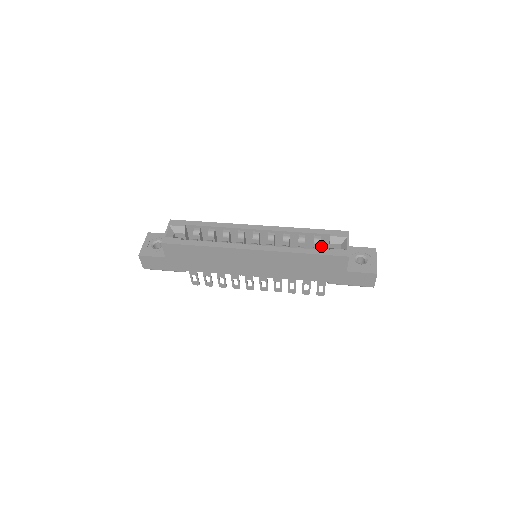
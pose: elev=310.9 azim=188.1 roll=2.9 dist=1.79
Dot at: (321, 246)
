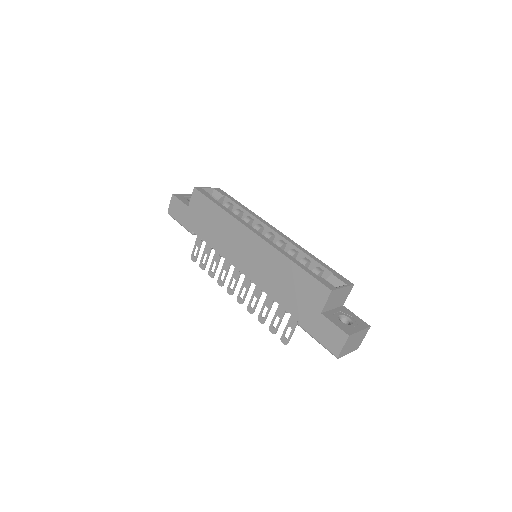
Dot at: occluded
